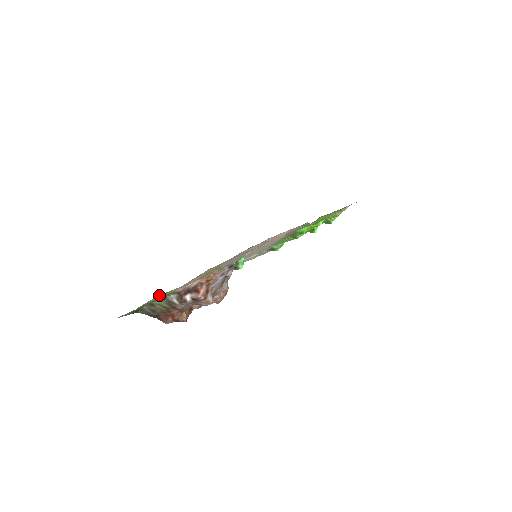
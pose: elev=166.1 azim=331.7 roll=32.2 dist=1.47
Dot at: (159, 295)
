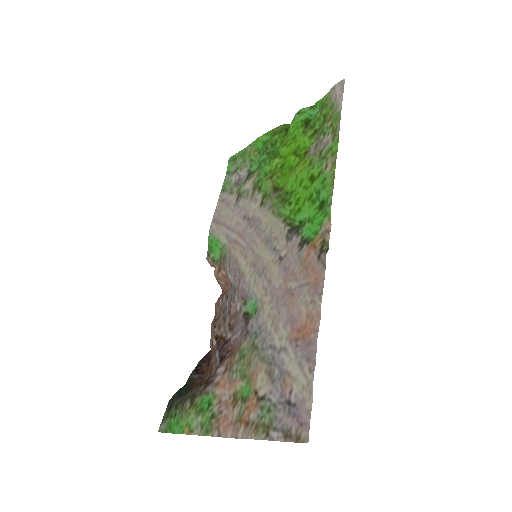
Dot at: (196, 419)
